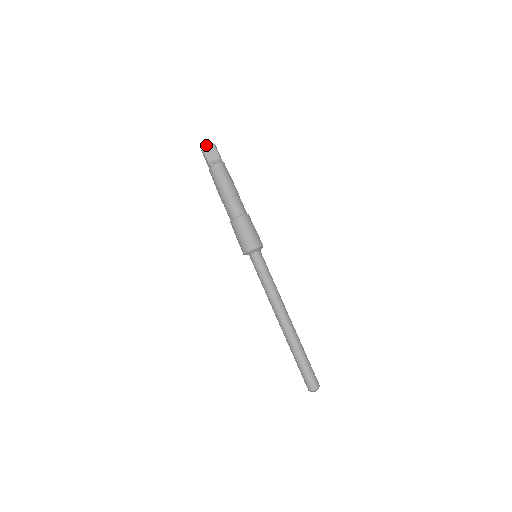
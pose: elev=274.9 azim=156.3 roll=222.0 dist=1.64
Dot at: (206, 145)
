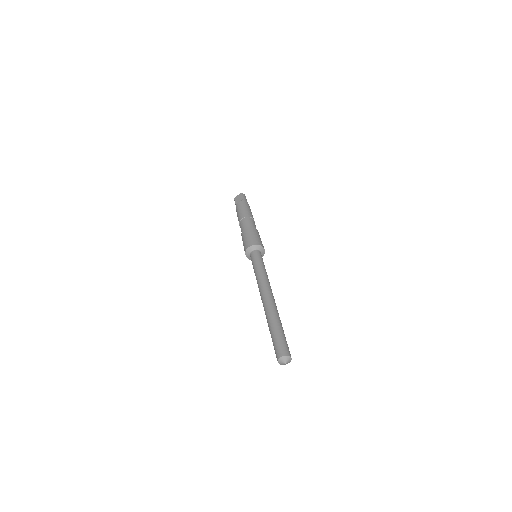
Dot at: (237, 196)
